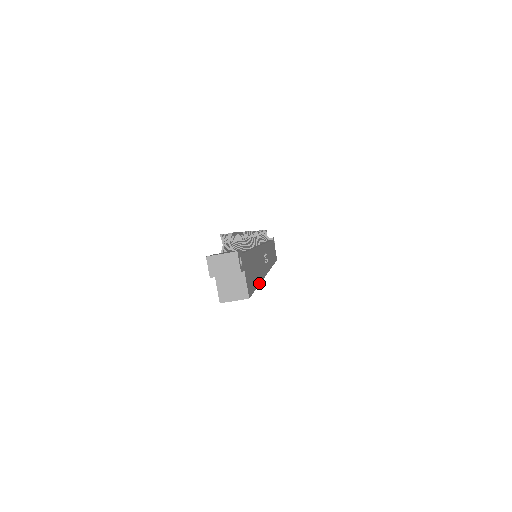
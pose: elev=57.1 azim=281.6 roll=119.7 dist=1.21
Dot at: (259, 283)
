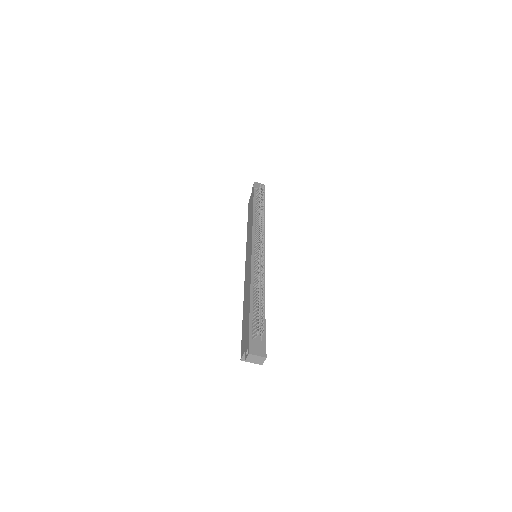
Dot at: occluded
